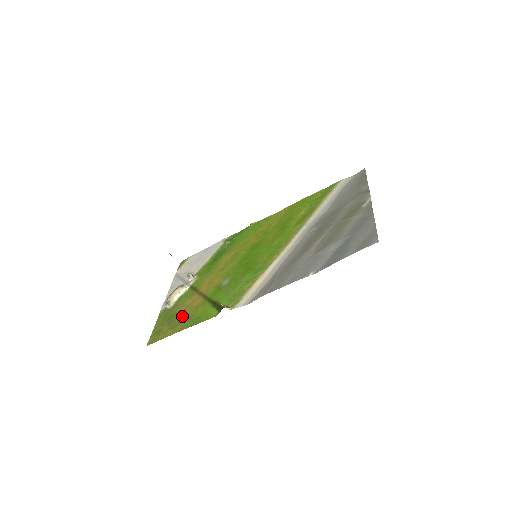
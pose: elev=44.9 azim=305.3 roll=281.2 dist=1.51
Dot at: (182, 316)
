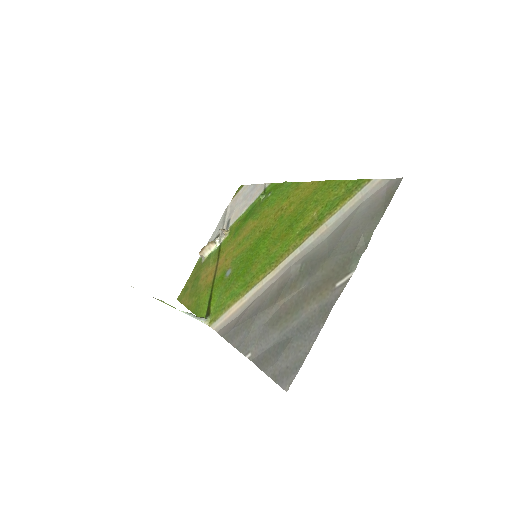
Dot at: (198, 288)
